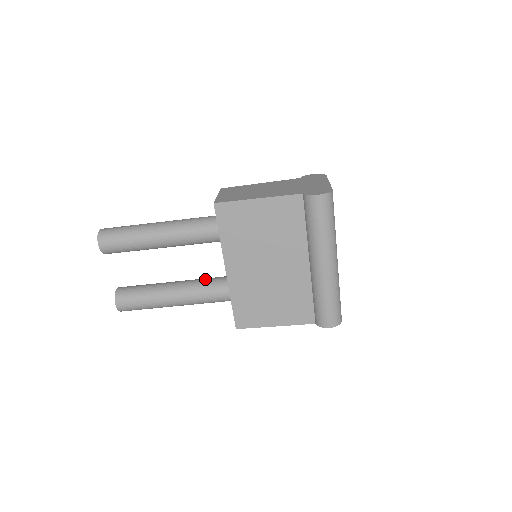
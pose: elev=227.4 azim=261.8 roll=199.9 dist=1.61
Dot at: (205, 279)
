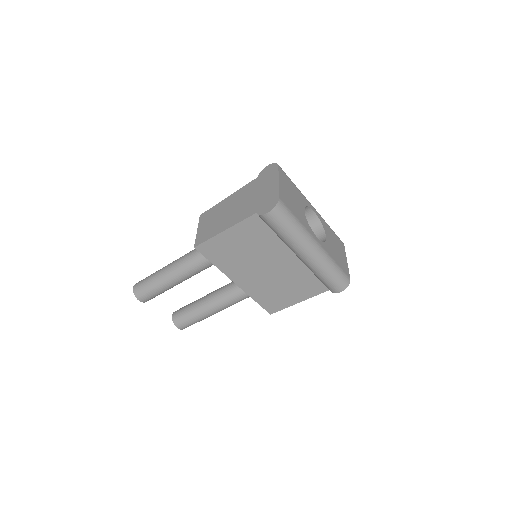
Dot at: (229, 285)
